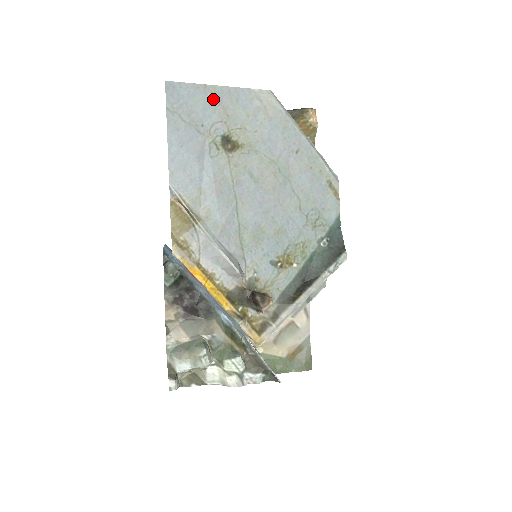
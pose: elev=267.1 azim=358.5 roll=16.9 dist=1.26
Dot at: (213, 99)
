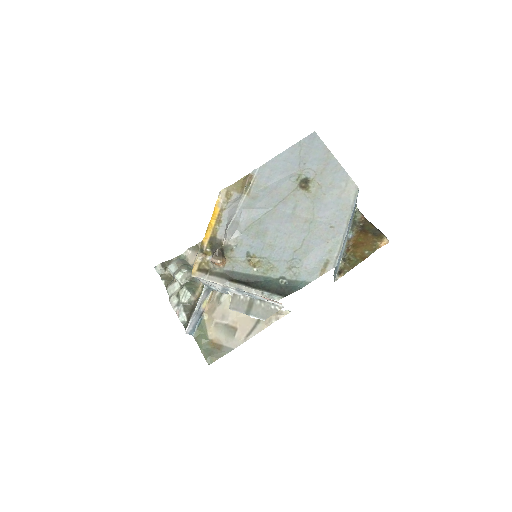
Dot at: (325, 160)
